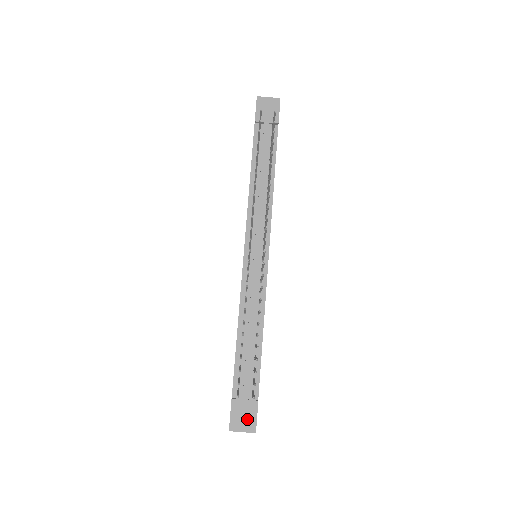
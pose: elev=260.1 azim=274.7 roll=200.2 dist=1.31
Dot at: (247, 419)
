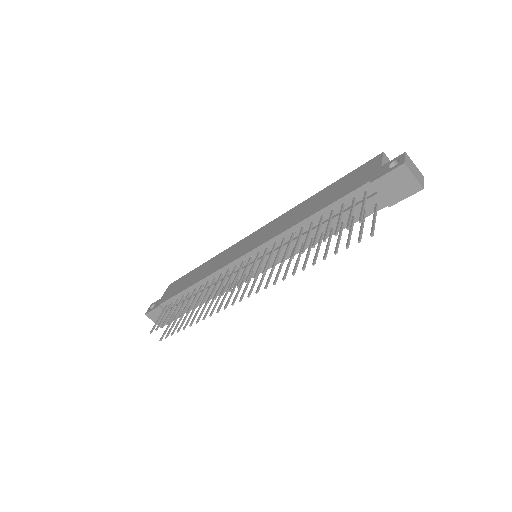
Dot at: (160, 320)
